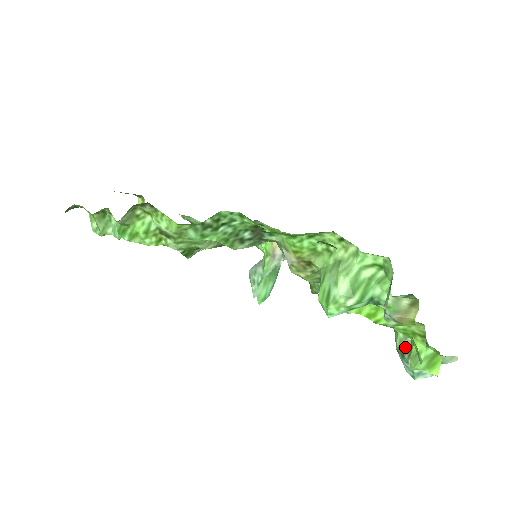
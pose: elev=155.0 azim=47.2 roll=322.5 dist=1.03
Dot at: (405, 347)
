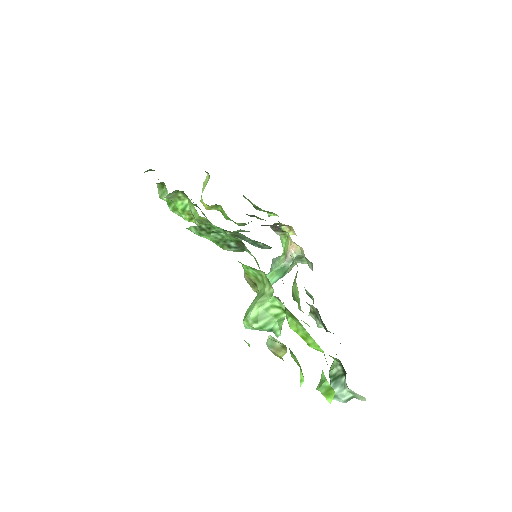
Dot at: (333, 372)
